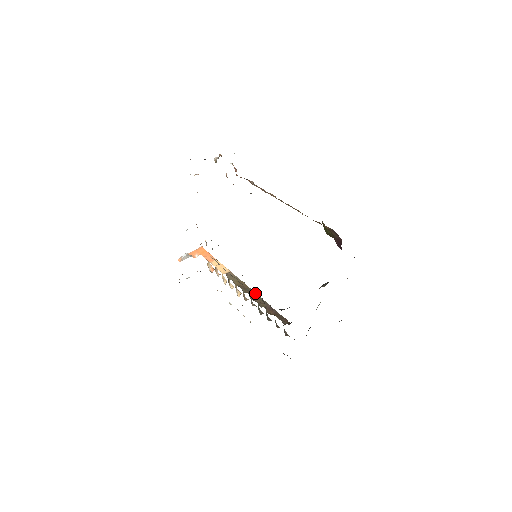
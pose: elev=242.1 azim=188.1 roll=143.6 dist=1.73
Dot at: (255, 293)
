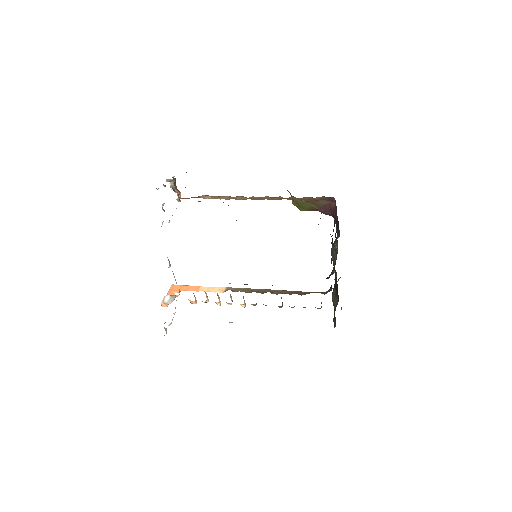
Dot at: (270, 290)
